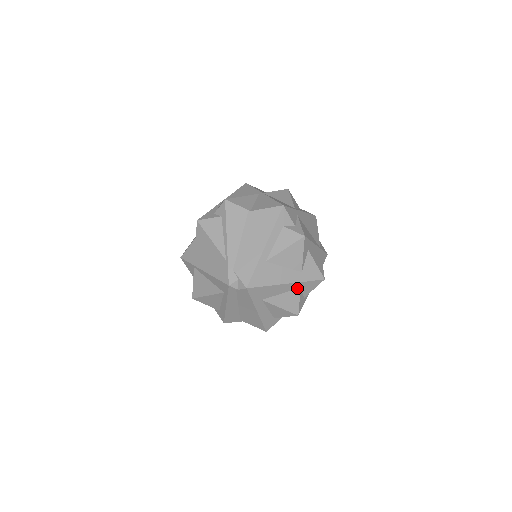
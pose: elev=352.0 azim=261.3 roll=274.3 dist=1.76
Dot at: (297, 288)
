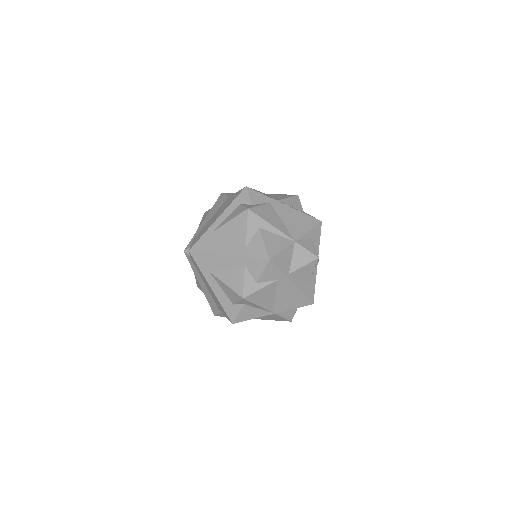
Dot at: (242, 265)
